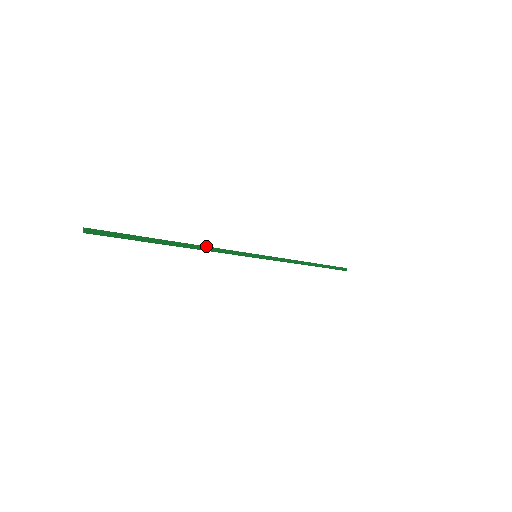
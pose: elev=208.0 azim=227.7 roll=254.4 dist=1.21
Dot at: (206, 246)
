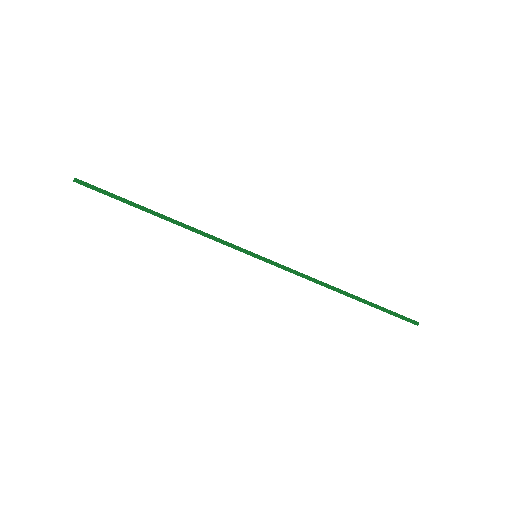
Dot at: (192, 227)
